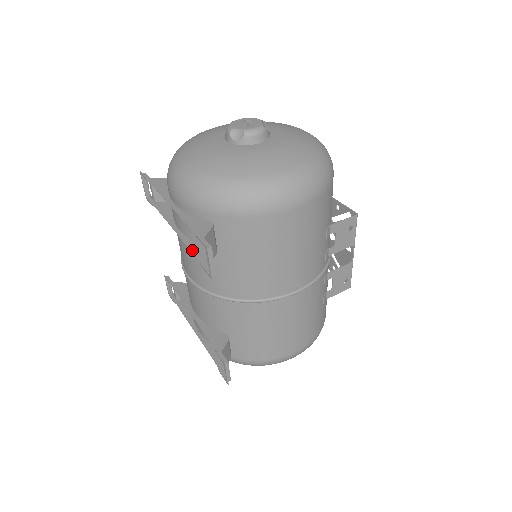
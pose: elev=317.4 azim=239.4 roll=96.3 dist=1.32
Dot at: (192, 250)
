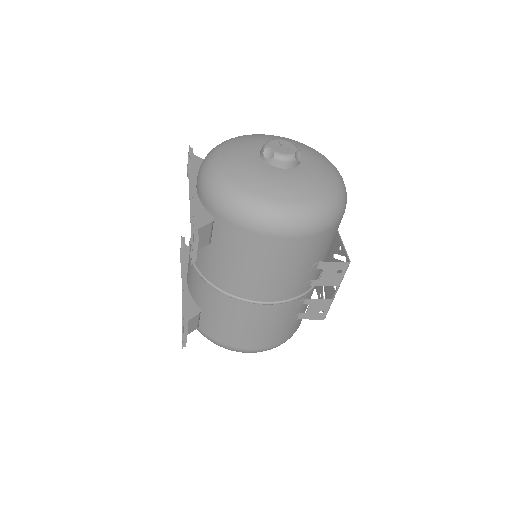
Dot at: (192, 232)
